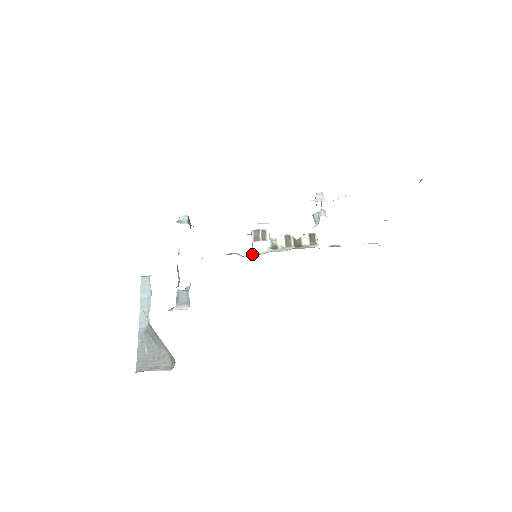
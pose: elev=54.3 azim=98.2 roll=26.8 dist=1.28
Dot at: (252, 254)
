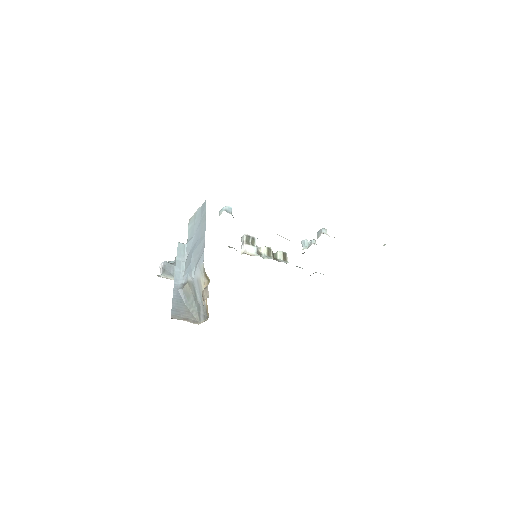
Dot at: (244, 253)
